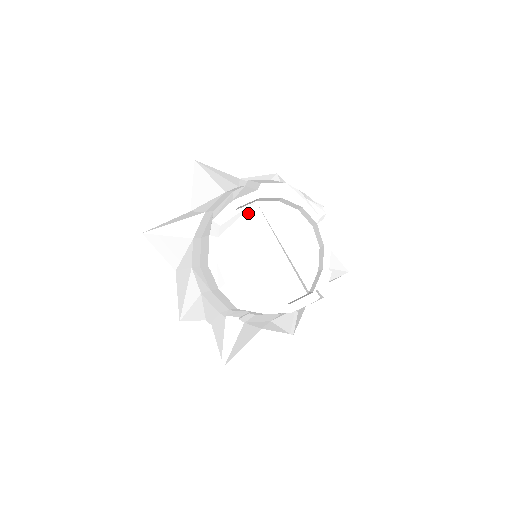
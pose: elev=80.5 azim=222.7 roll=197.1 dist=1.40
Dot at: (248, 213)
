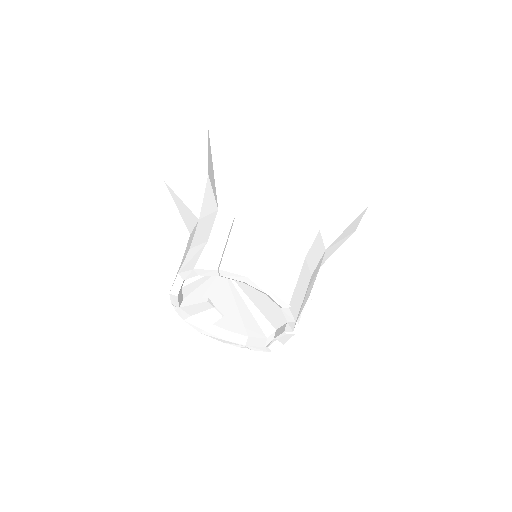
Dot at: occluded
